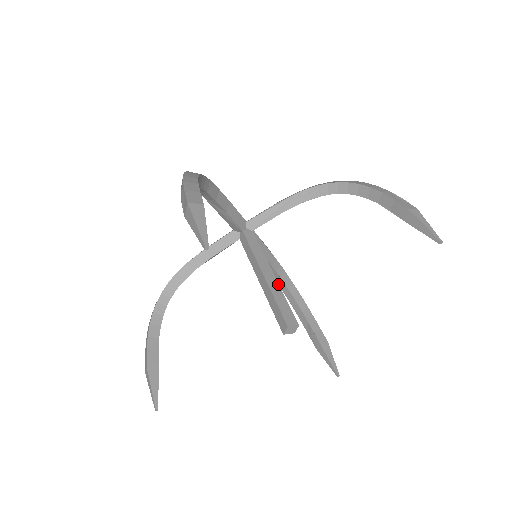
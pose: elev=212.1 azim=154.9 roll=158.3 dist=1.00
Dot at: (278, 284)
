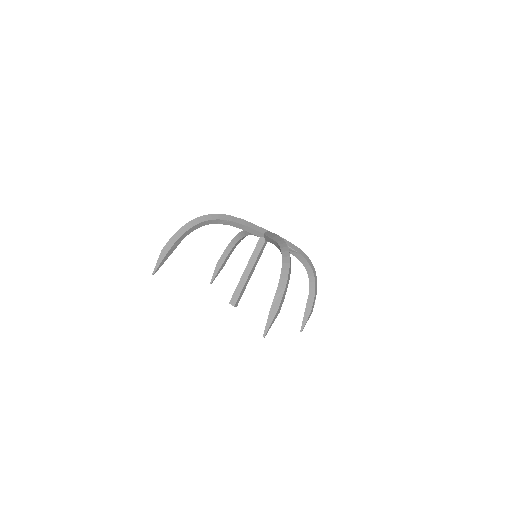
Dot at: occluded
